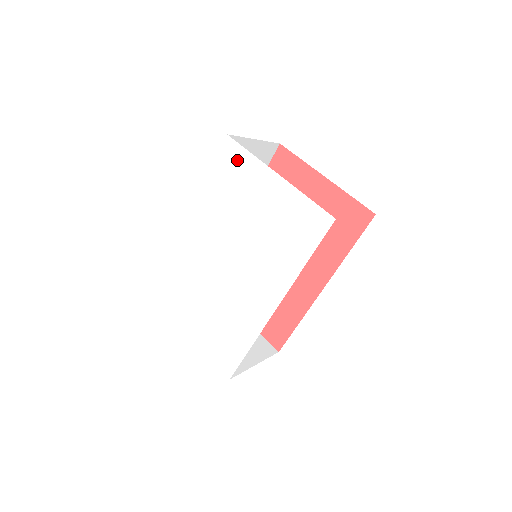
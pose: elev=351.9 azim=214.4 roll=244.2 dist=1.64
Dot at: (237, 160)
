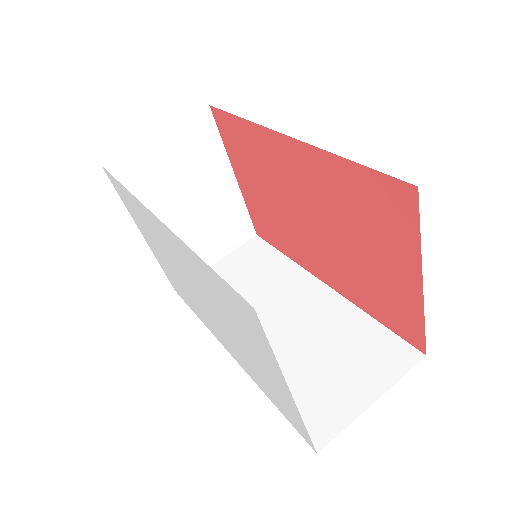
Dot at: (252, 326)
